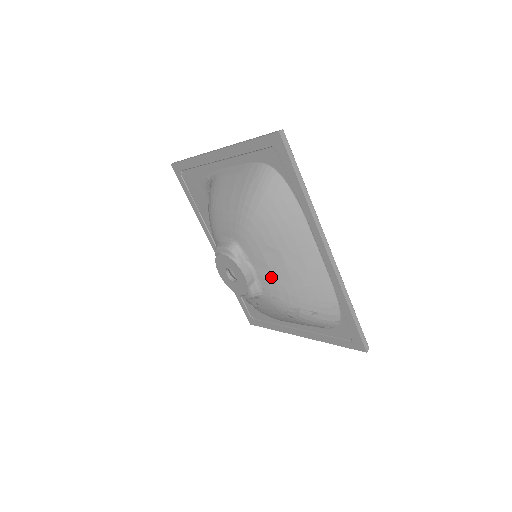
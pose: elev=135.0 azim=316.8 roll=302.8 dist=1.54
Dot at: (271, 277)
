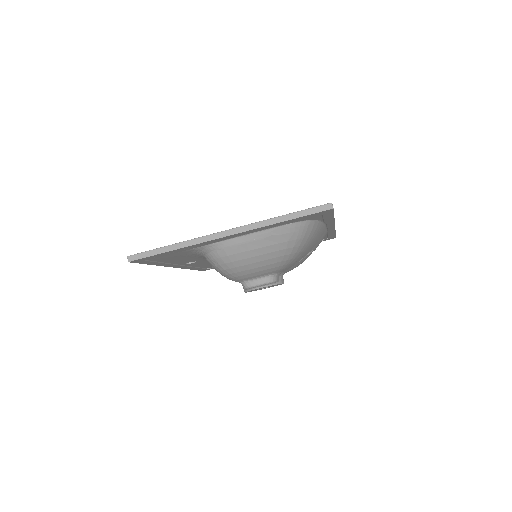
Dot at: occluded
